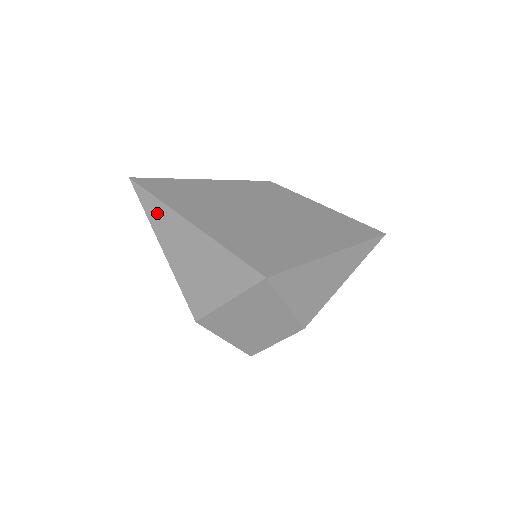
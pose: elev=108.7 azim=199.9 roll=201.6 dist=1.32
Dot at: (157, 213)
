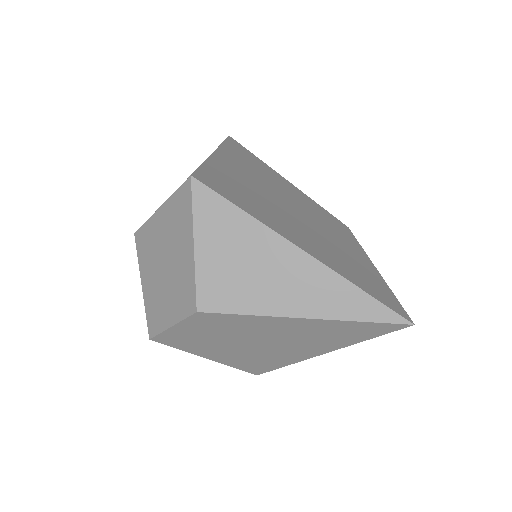
Dot at: occluded
